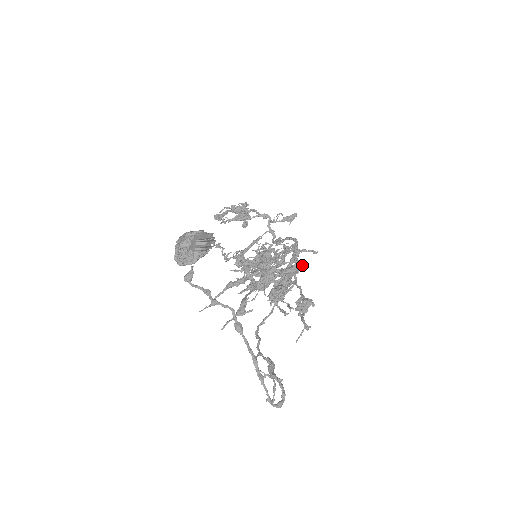
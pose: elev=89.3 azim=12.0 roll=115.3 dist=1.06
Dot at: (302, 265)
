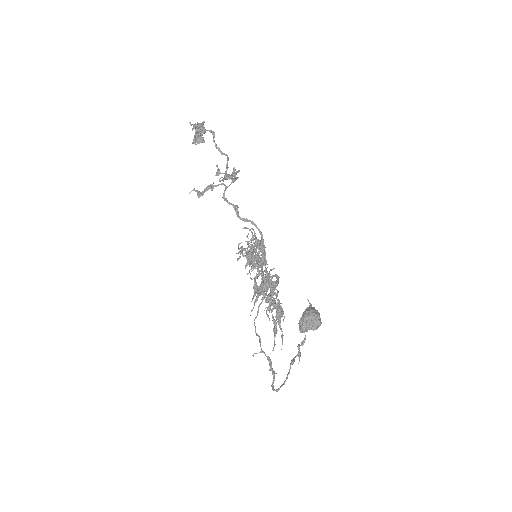
Dot at: (276, 277)
